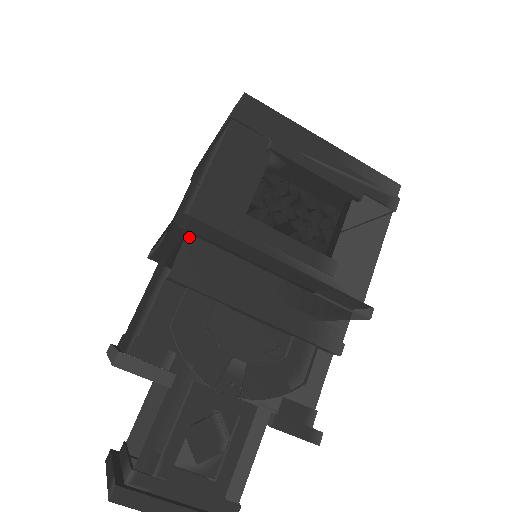
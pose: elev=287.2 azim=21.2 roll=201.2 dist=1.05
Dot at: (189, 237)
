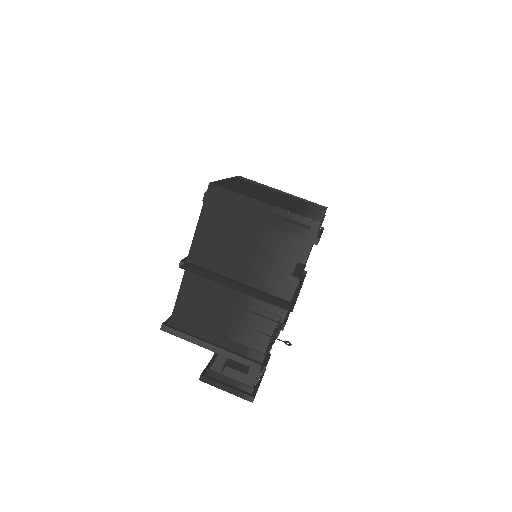
Dot at: occluded
